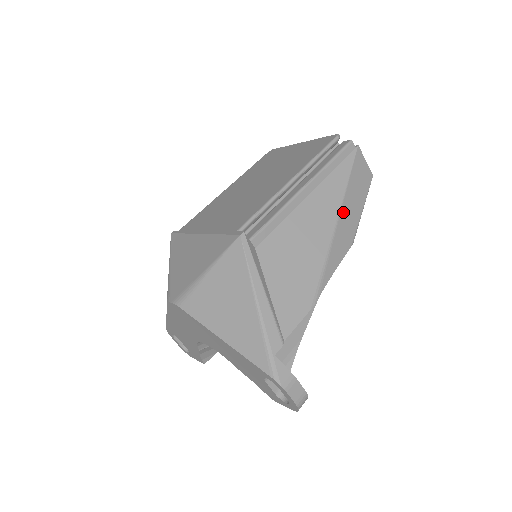
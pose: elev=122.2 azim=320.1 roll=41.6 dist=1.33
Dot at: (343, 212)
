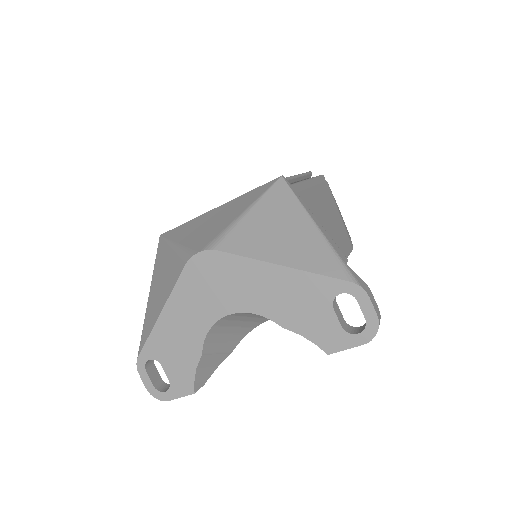
Dot at: occluded
